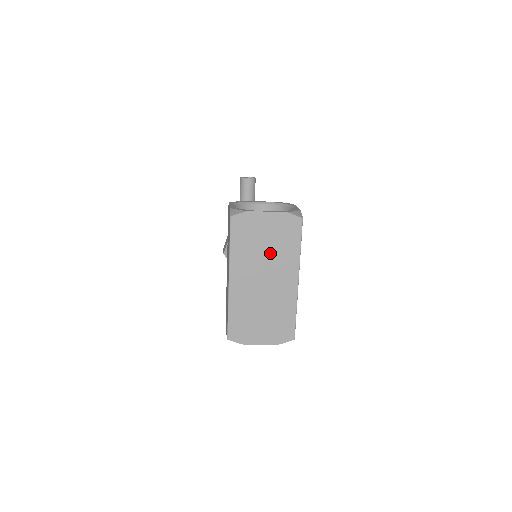
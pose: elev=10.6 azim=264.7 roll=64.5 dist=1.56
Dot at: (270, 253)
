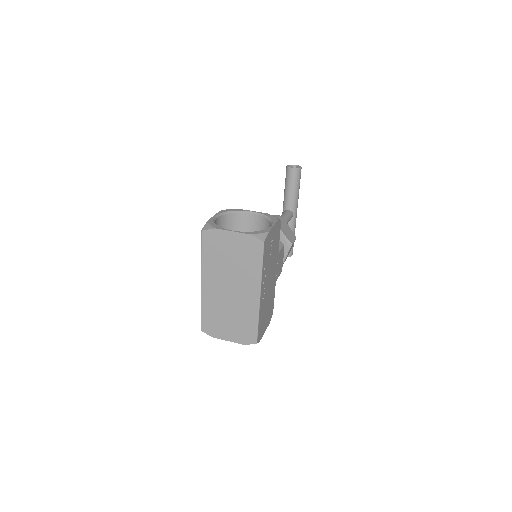
Dot at: (235, 267)
